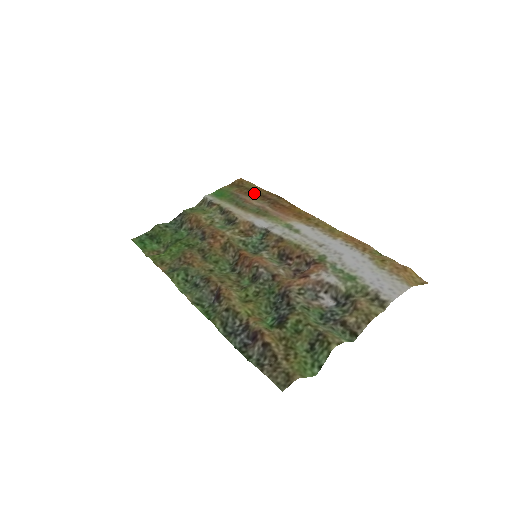
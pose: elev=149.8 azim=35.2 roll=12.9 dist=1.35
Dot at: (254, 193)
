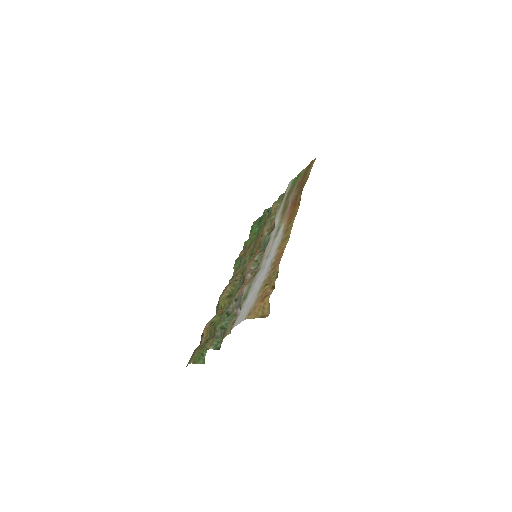
Dot at: (302, 181)
